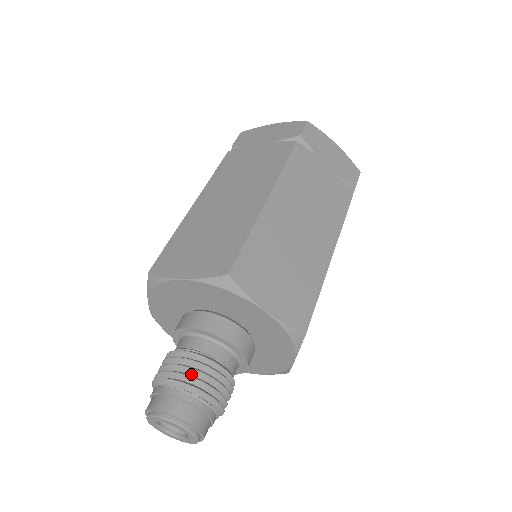
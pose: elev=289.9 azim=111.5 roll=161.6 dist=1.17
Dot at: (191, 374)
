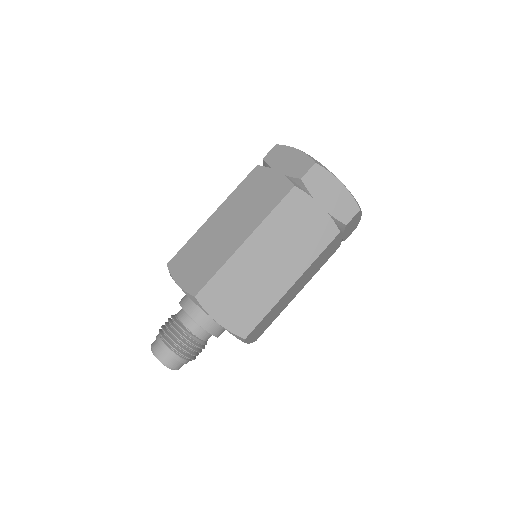
Dot at: (174, 337)
